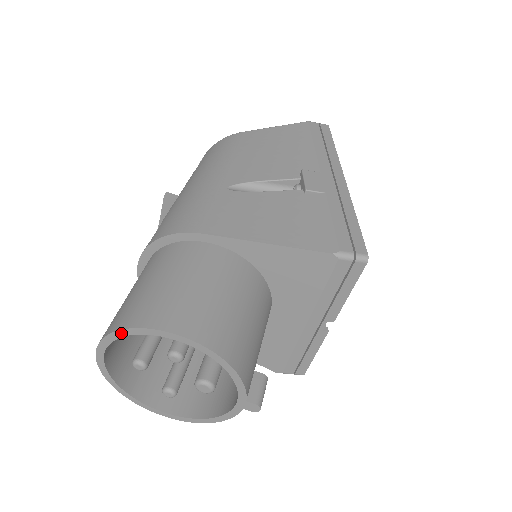
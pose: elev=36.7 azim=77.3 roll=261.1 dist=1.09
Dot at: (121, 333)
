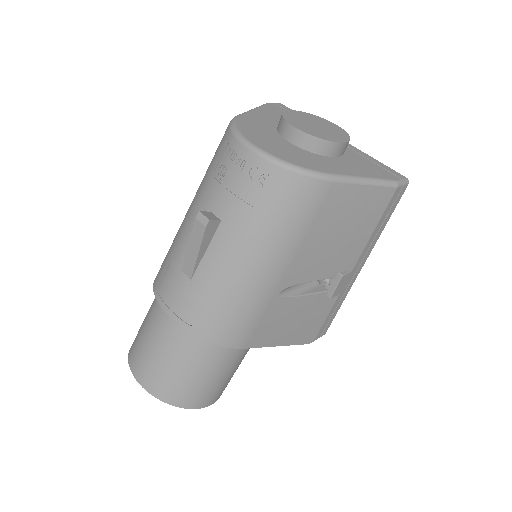
Dot at: (174, 404)
